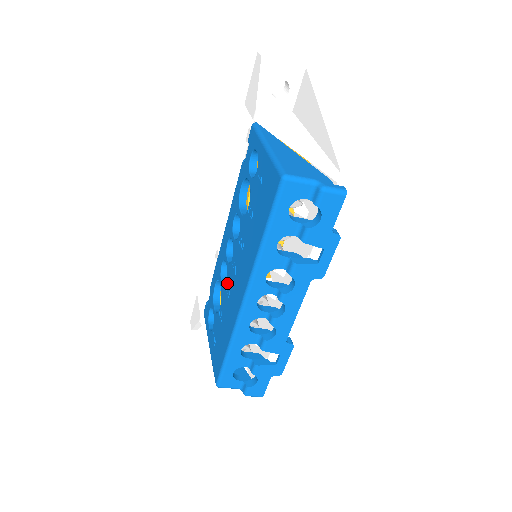
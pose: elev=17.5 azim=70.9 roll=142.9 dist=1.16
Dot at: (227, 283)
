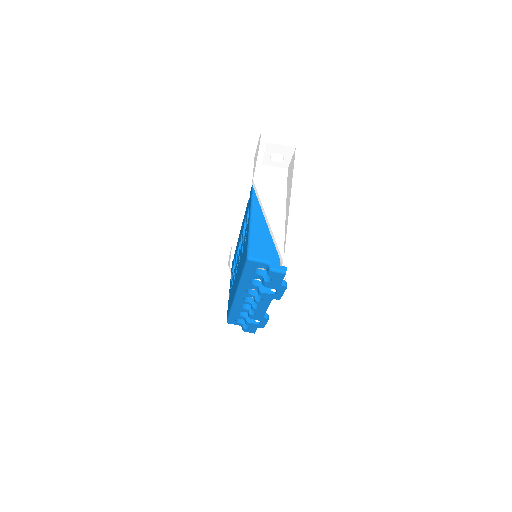
Dot at: (235, 270)
